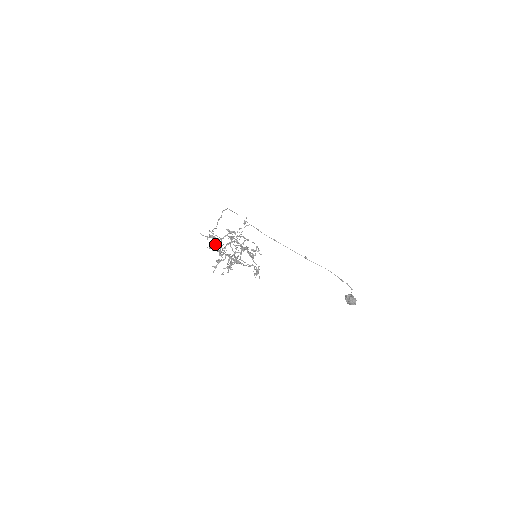
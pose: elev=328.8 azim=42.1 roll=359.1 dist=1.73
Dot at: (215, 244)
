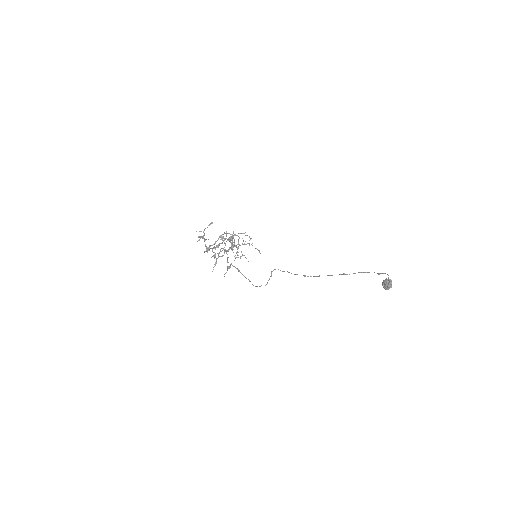
Dot at: occluded
